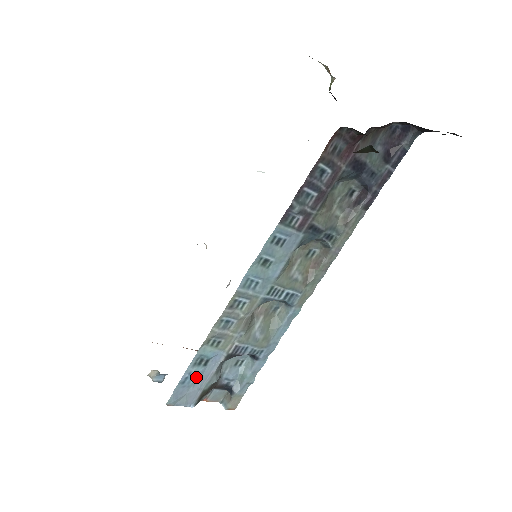
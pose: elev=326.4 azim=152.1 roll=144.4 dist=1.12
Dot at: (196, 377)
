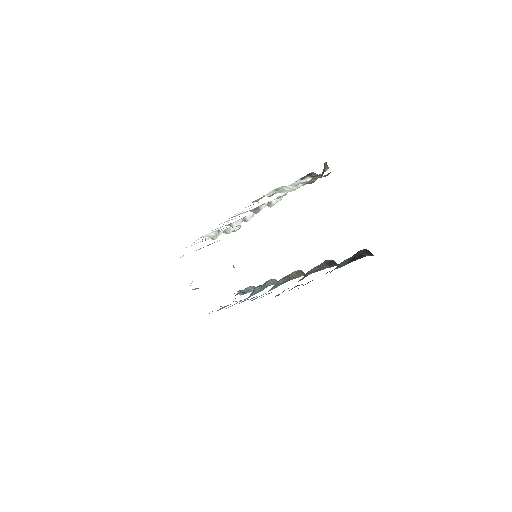
Dot at: occluded
